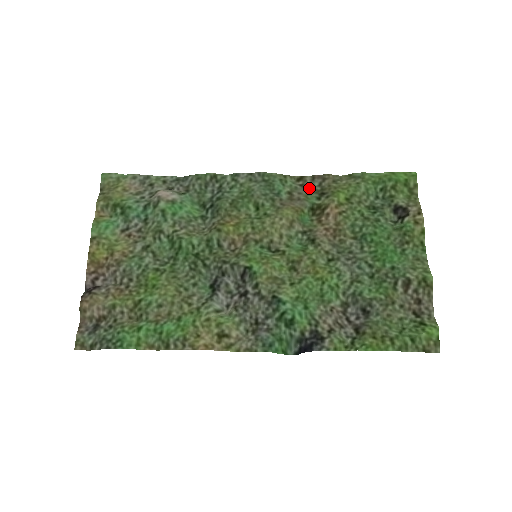
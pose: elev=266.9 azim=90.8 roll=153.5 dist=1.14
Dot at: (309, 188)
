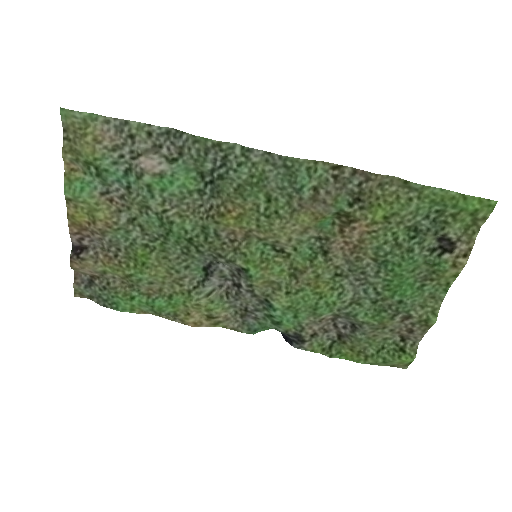
Dot at: (344, 184)
